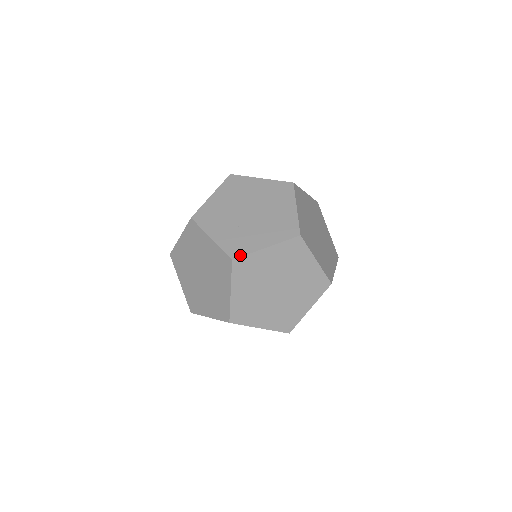
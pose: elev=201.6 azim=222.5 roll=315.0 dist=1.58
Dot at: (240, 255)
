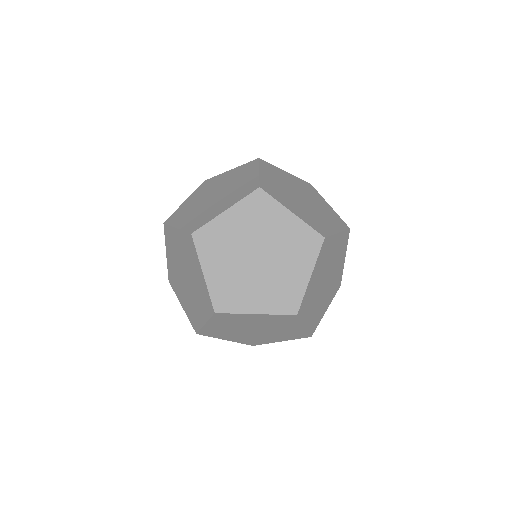
Dot at: (197, 330)
